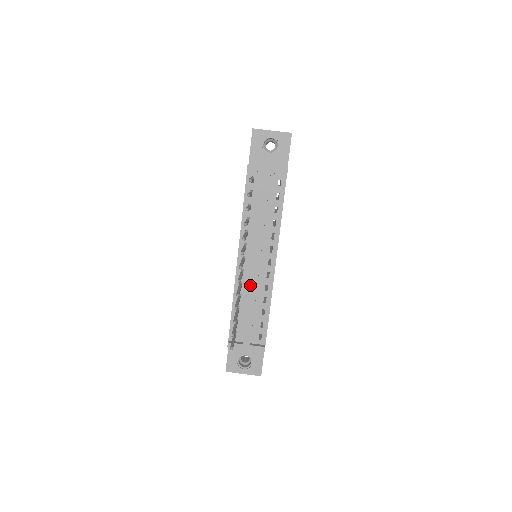
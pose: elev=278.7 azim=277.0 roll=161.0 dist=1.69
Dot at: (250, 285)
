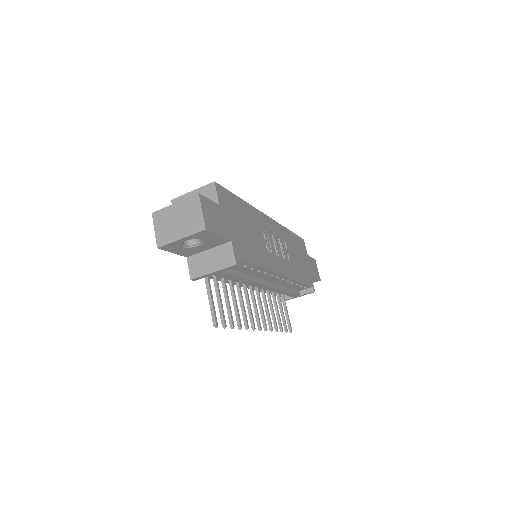
Dot at: occluded
